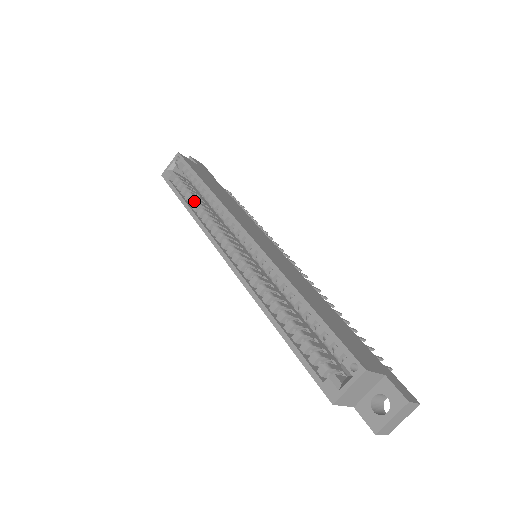
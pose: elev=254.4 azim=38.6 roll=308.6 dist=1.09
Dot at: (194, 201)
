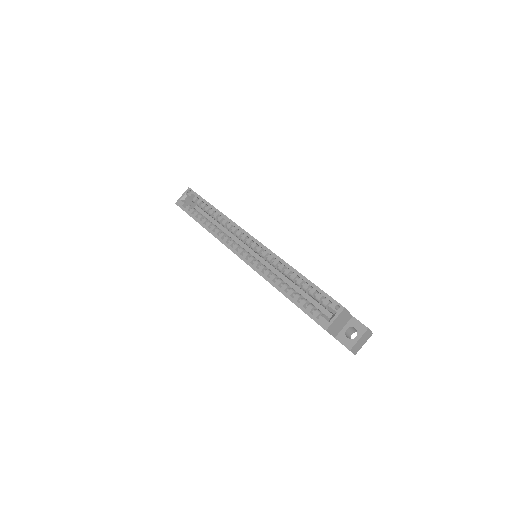
Dot at: (206, 220)
